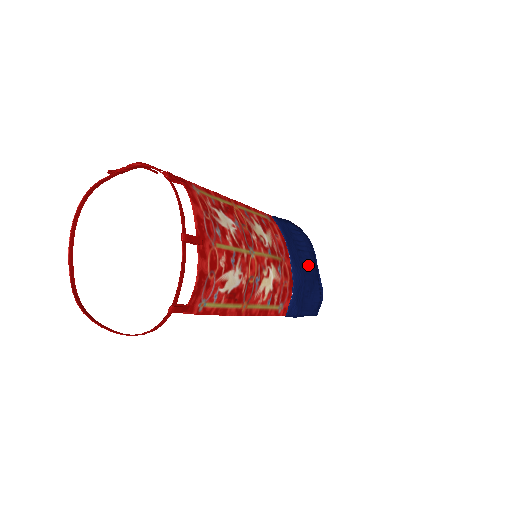
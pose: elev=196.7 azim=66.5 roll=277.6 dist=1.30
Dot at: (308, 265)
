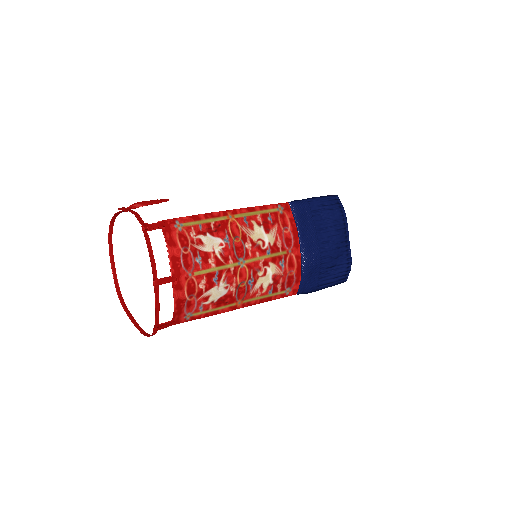
Dot at: (330, 243)
